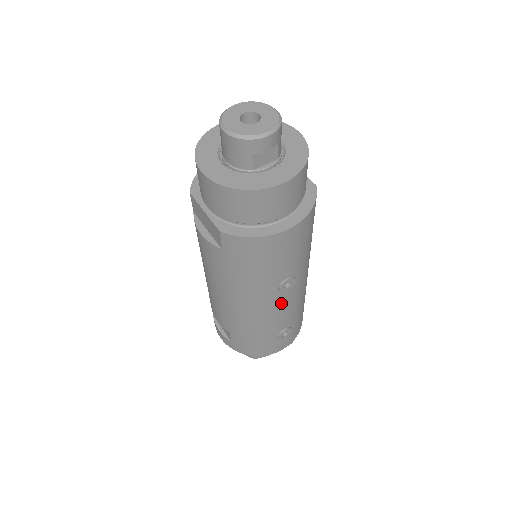
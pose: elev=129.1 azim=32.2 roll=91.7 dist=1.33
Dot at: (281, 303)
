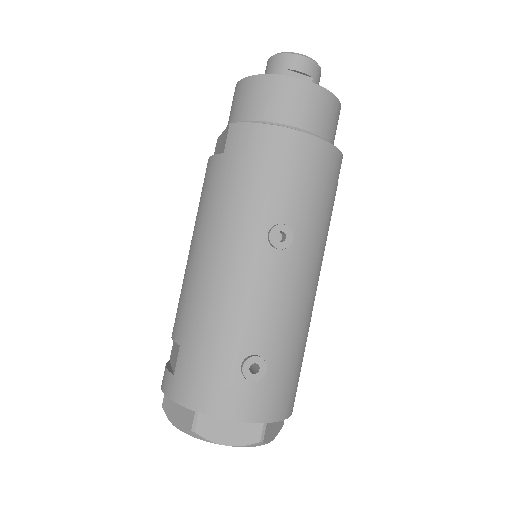
Dot at: (265, 276)
